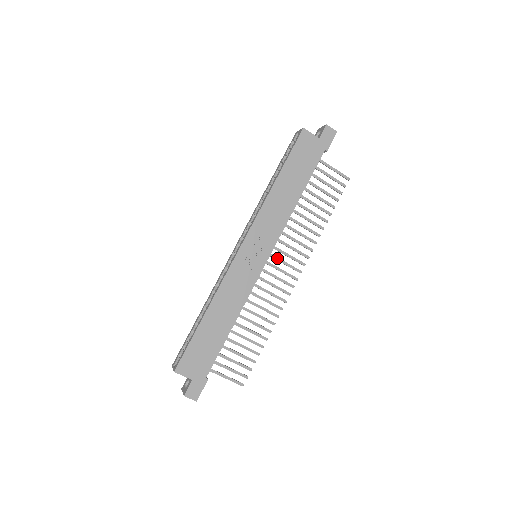
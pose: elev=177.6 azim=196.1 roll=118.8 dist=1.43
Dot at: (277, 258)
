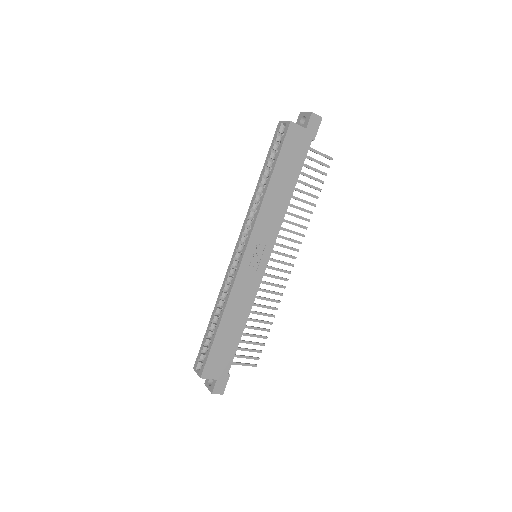
Dot at: (274, 251)
